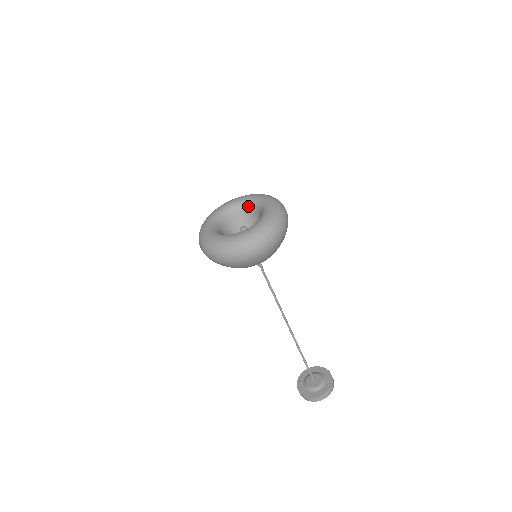
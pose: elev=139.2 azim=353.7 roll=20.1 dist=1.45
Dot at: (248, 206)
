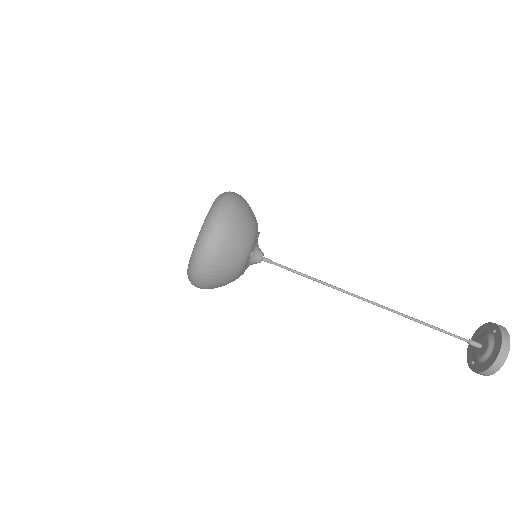
Dot at: occluded
